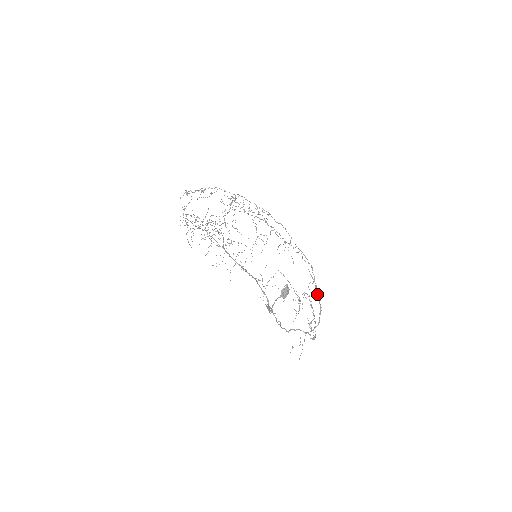
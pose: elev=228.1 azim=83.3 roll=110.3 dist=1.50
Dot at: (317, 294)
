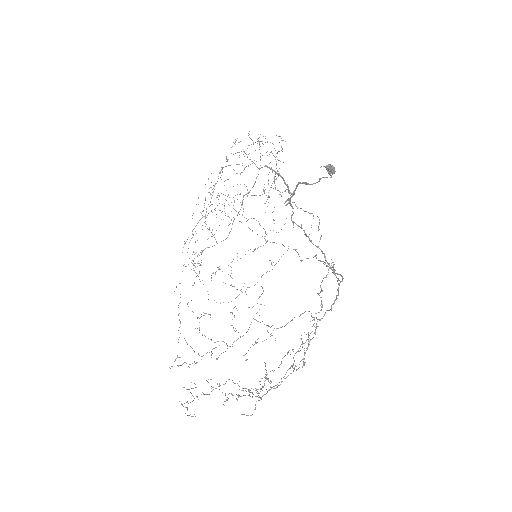
Dot at: (338, 274)
